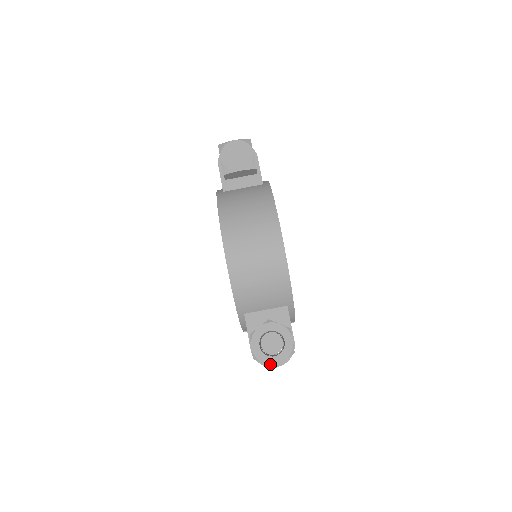
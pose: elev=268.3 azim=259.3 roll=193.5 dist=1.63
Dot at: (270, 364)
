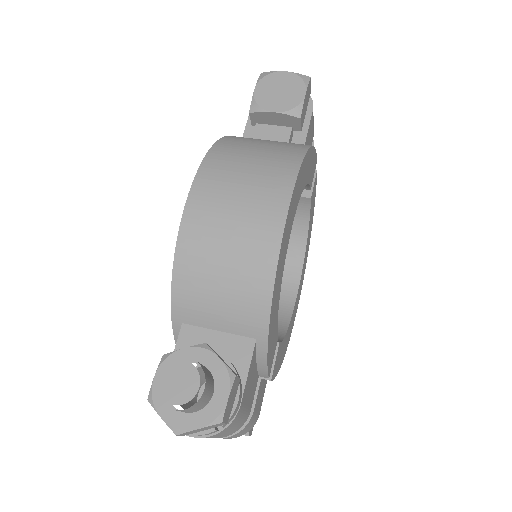
Dot at: (170, 423)
